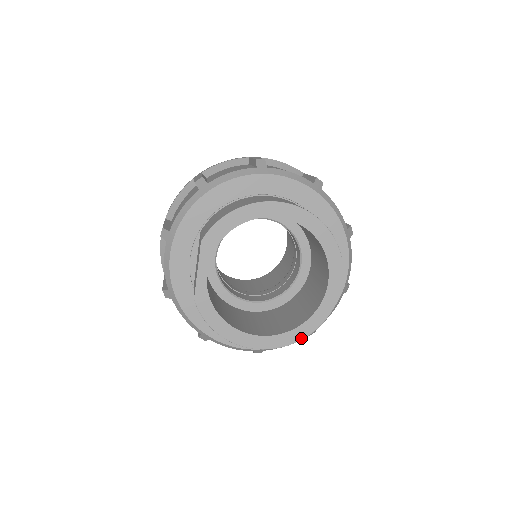
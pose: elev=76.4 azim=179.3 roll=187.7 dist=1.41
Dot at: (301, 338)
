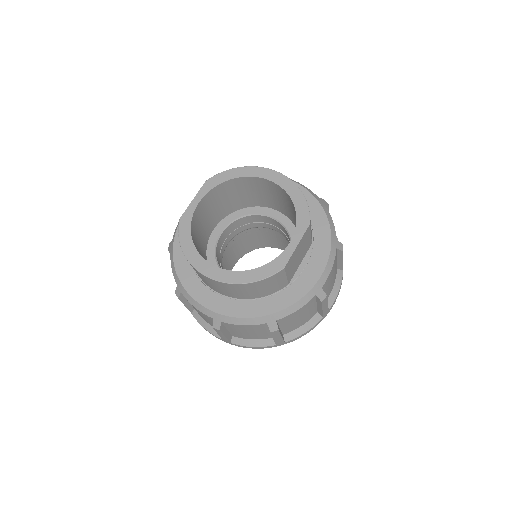
Dot at: (248, 281)
